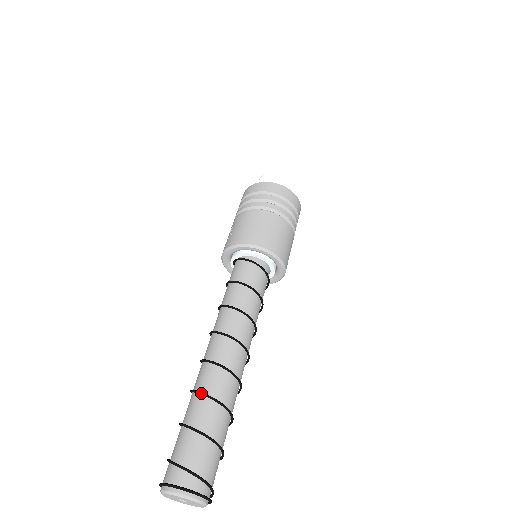
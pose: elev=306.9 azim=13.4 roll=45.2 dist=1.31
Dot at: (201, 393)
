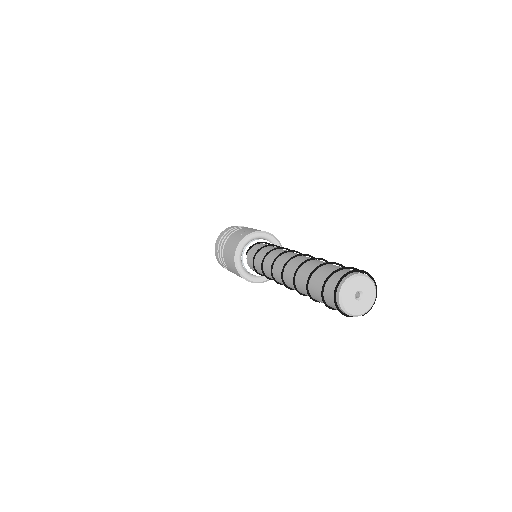
Dot at: occluded
